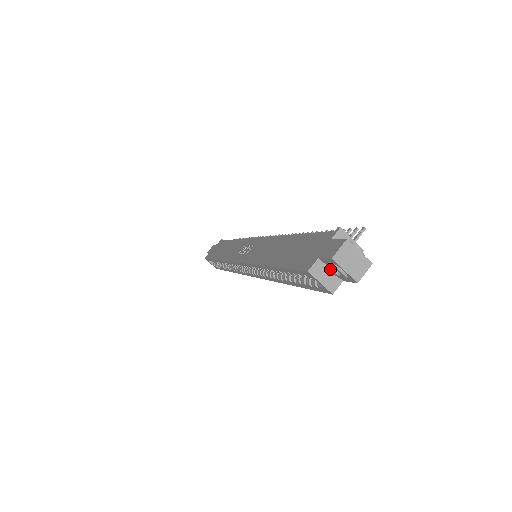
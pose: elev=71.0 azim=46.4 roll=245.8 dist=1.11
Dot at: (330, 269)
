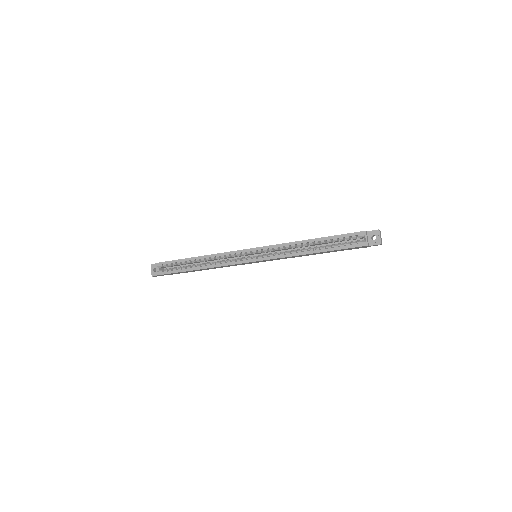
Dot at: (371, 236)
